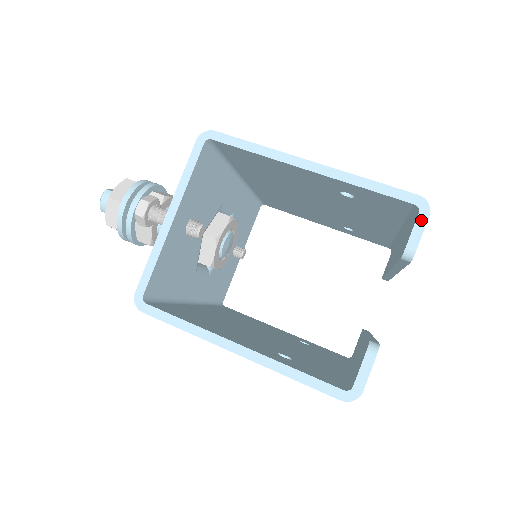
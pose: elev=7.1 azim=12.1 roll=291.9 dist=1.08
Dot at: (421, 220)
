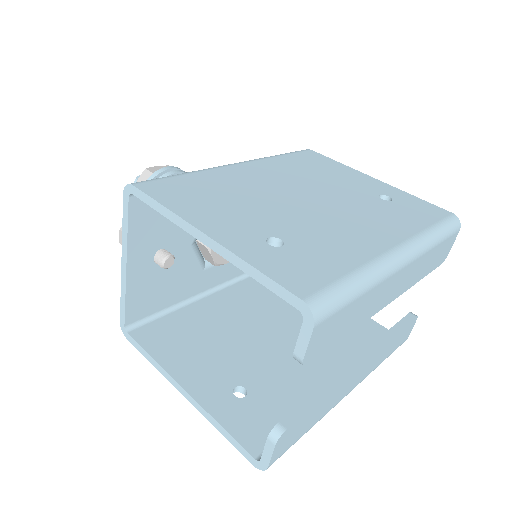
Dot at: (305, 330)
